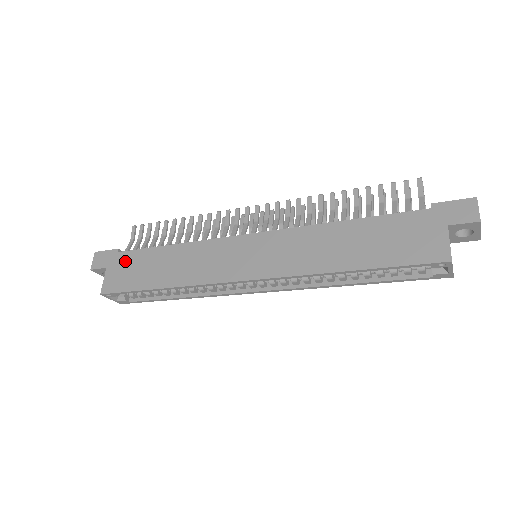
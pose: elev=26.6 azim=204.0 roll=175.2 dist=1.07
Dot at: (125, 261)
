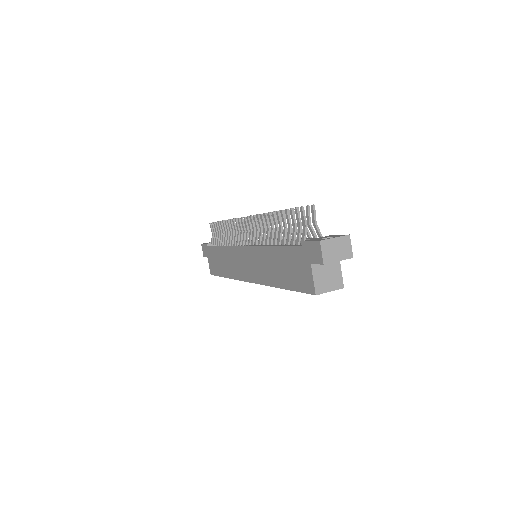
Dot at: (211, 254)
